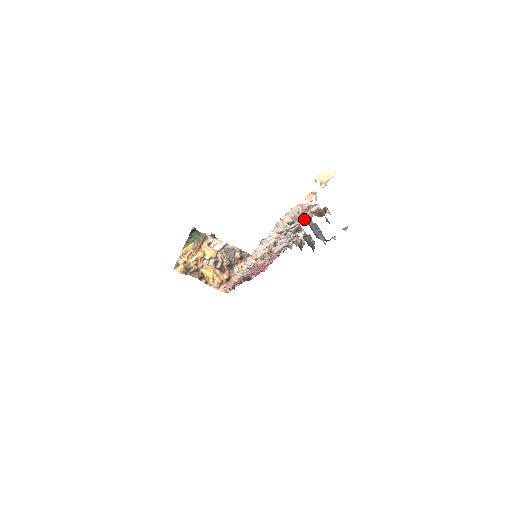
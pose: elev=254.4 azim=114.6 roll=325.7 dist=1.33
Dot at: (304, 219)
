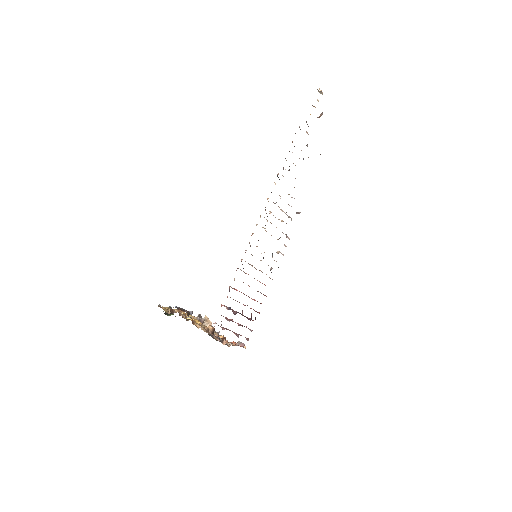
Dot at: occluded
